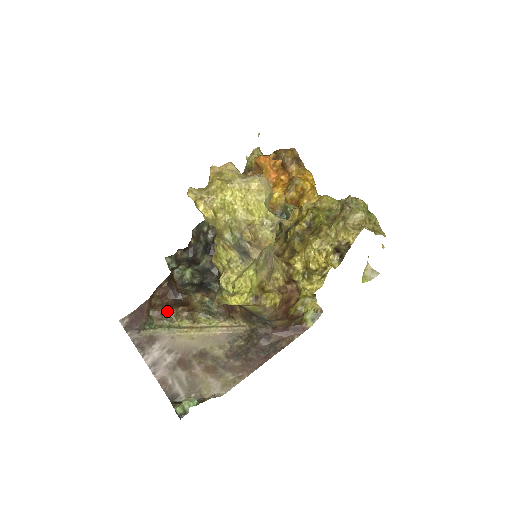
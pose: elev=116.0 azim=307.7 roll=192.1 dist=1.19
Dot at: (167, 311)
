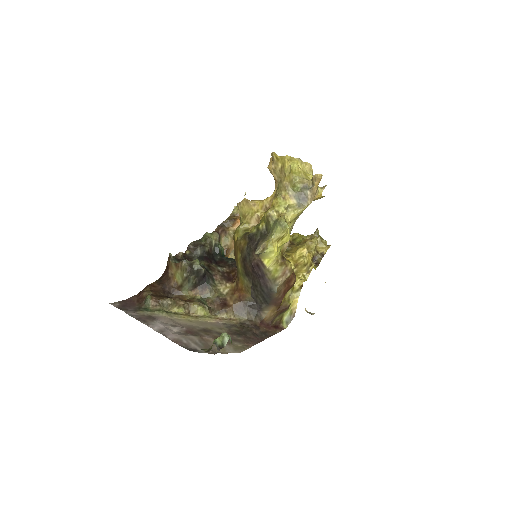
Dot at: (165, 298)
